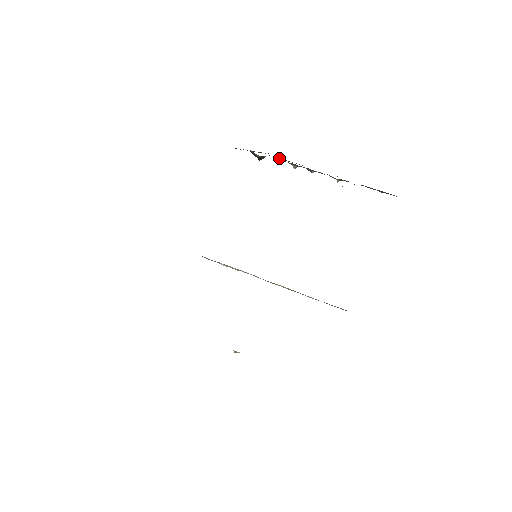
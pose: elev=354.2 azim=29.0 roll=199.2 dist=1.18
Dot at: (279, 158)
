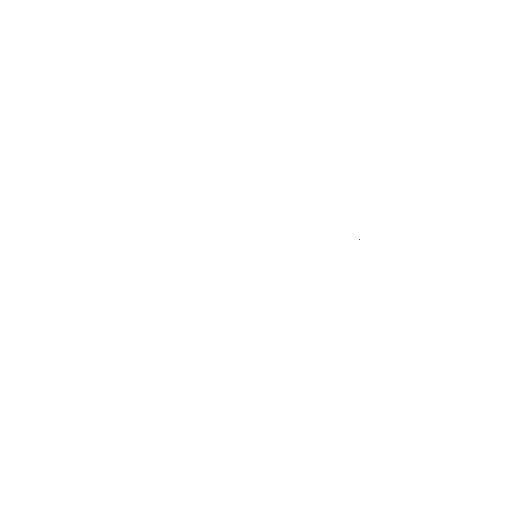
Dot at: occluded
